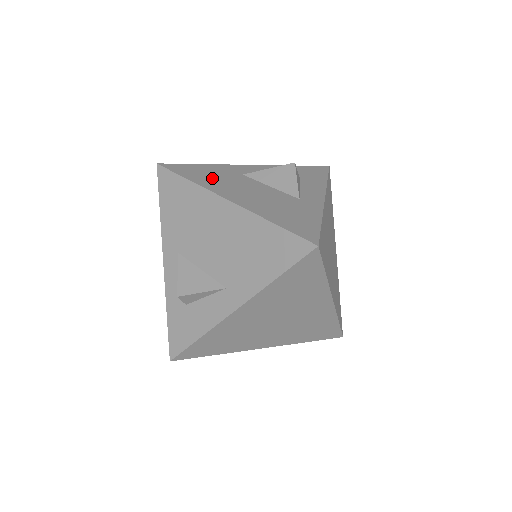
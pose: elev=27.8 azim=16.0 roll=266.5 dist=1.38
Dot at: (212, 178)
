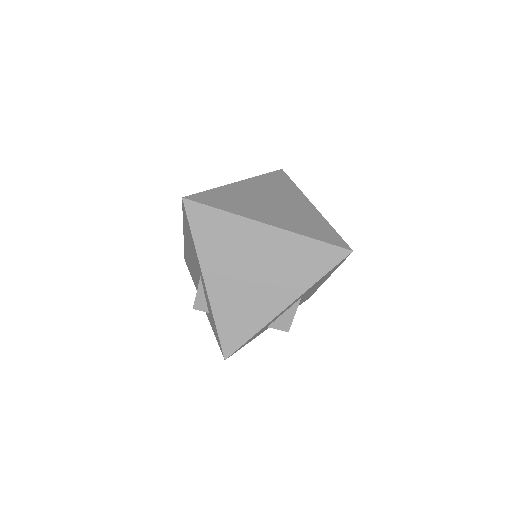
Dot at: occluded
